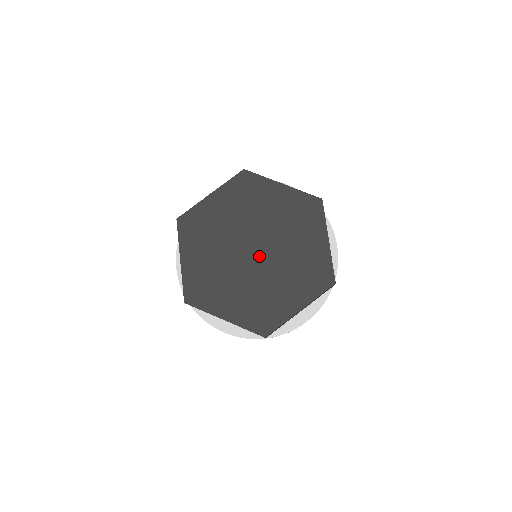
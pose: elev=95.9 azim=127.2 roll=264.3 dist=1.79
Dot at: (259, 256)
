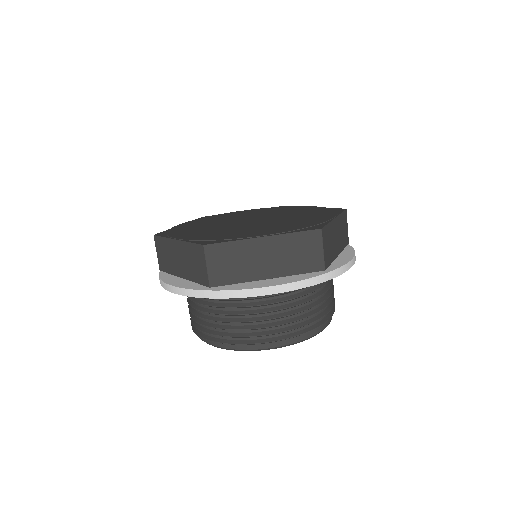
Dot at: (253, 222)
